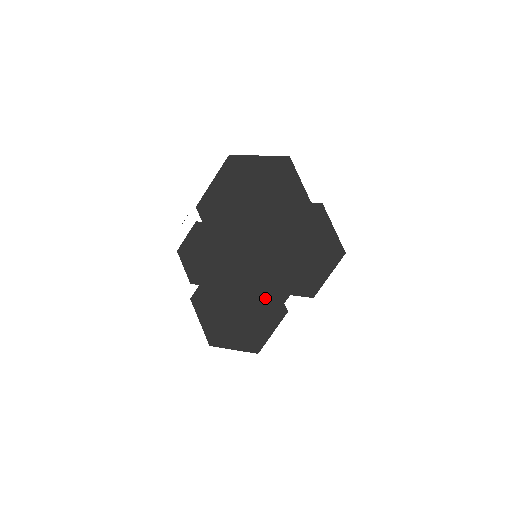
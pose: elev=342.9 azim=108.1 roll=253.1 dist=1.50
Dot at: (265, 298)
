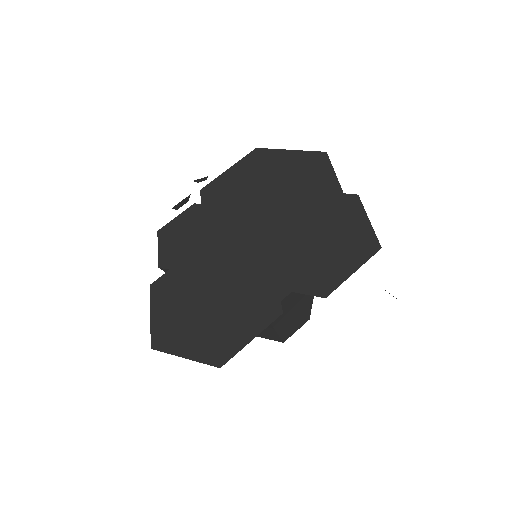
Dot at: (254, 292)
